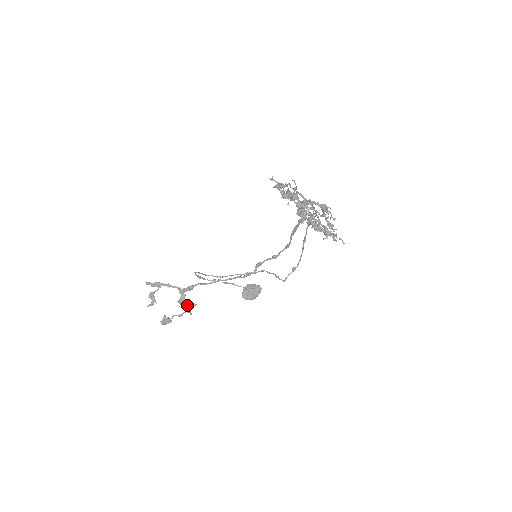
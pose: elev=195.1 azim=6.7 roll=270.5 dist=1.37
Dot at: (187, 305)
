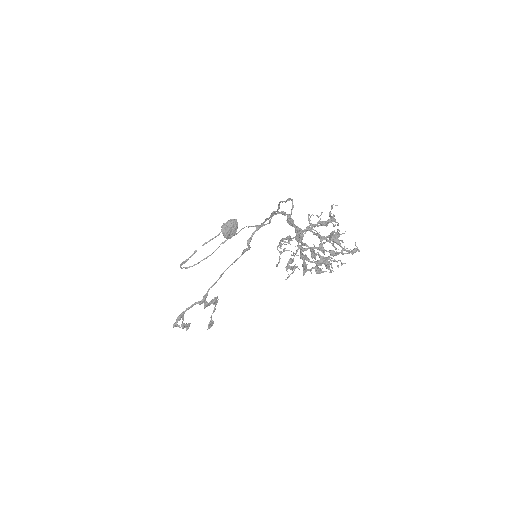
Dot at: (212, 302)
